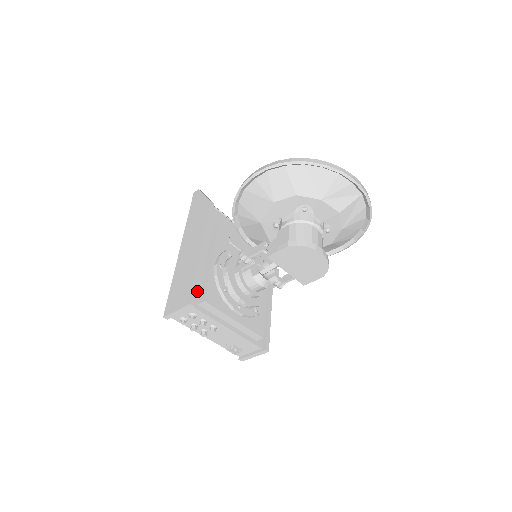
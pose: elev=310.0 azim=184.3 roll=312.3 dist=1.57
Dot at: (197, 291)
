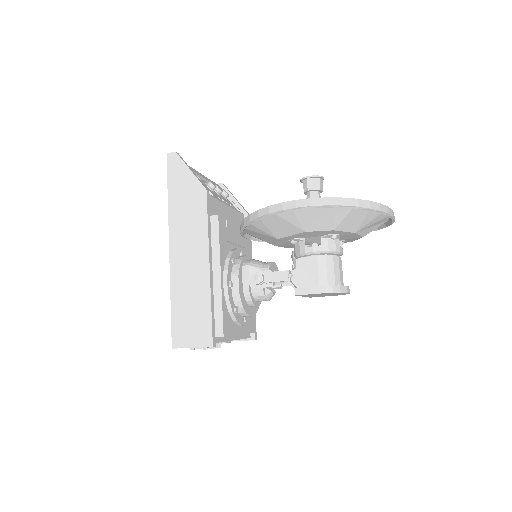
Dot at: occluded
